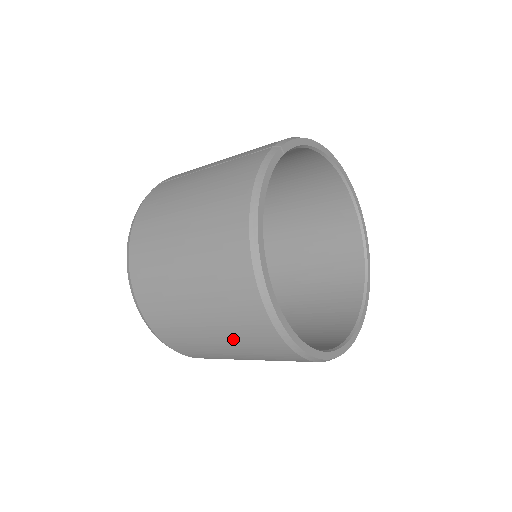
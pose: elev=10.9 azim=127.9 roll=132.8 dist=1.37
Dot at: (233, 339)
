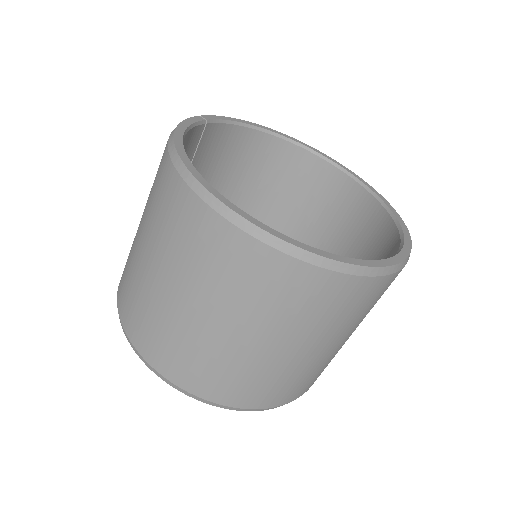
Dot at: (223, 299)
